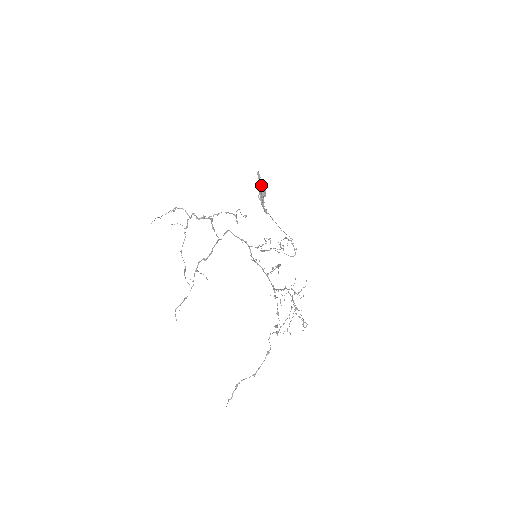
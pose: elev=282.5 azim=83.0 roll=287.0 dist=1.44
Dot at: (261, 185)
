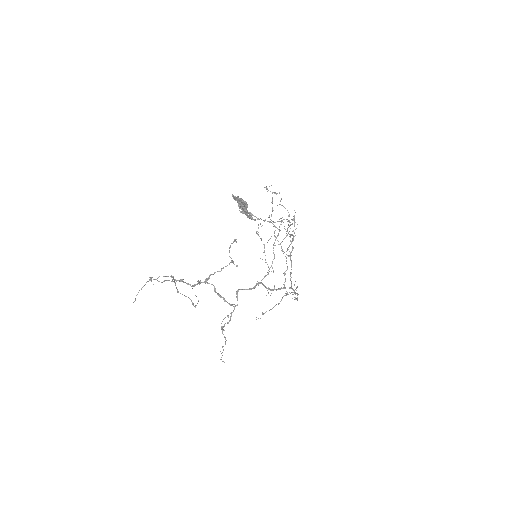
Dot at: (240, 202)
